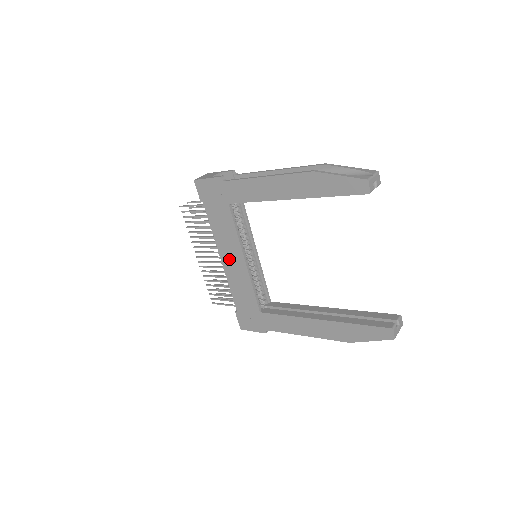
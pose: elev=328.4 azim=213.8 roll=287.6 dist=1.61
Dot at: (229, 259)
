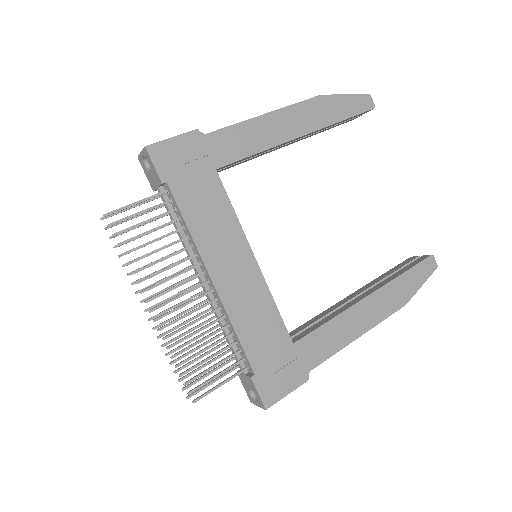
Dot at: (228, 271)
